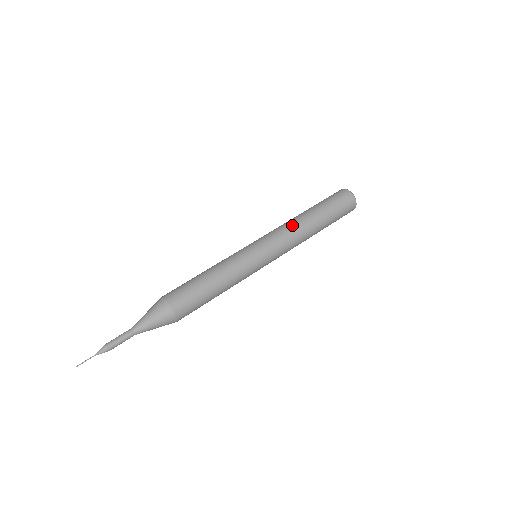
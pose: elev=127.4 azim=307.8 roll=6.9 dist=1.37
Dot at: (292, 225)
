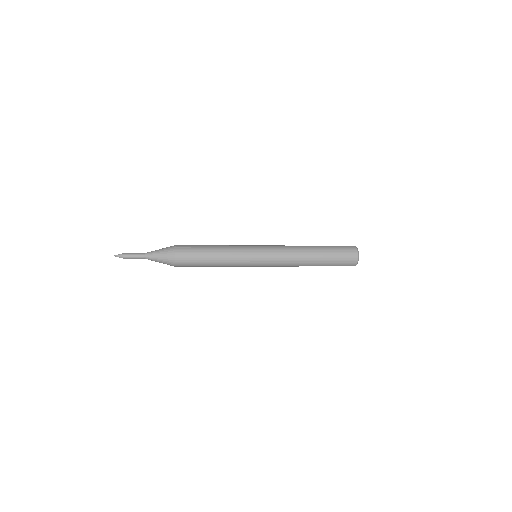
Dot at: occluded
